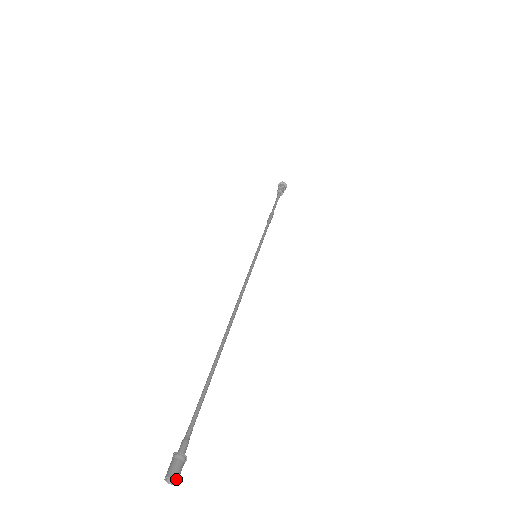
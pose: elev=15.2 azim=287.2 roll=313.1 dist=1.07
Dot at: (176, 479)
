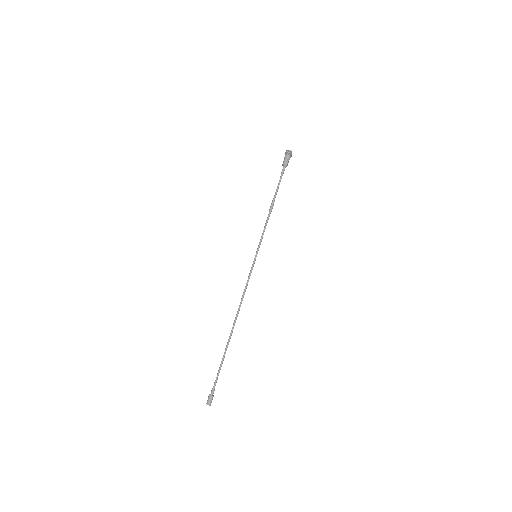
Dot at: (209, 405)
